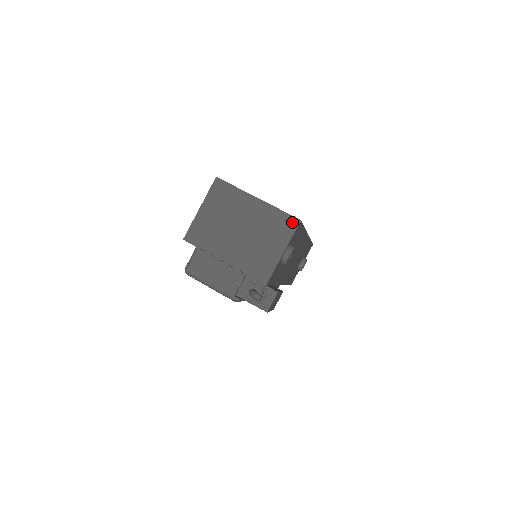
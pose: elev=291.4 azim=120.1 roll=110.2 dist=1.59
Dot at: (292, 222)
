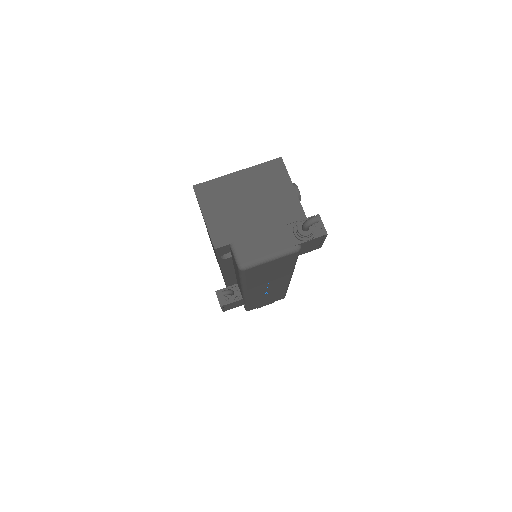
Dot at: (277, 164)
